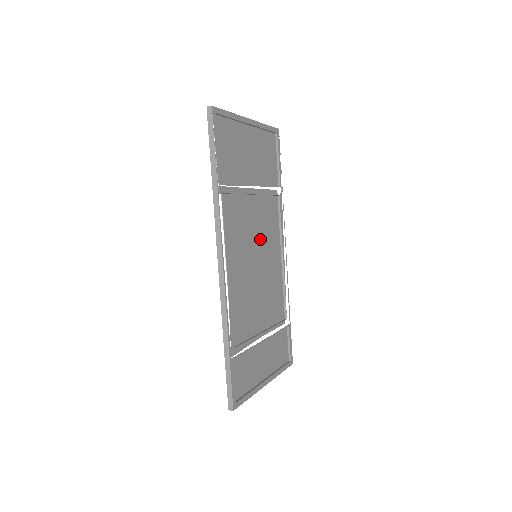
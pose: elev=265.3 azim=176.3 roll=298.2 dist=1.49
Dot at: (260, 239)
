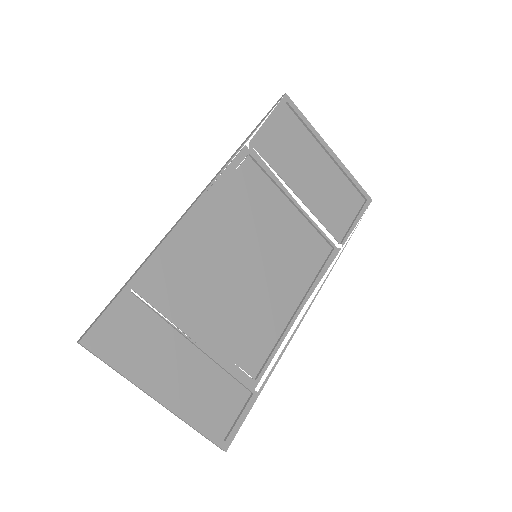
Dot at: (275, 250)
